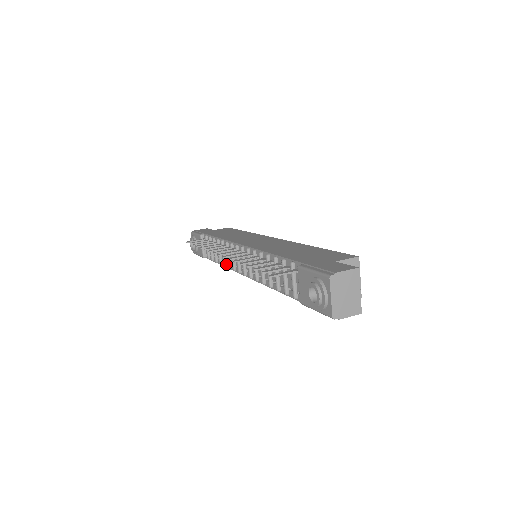
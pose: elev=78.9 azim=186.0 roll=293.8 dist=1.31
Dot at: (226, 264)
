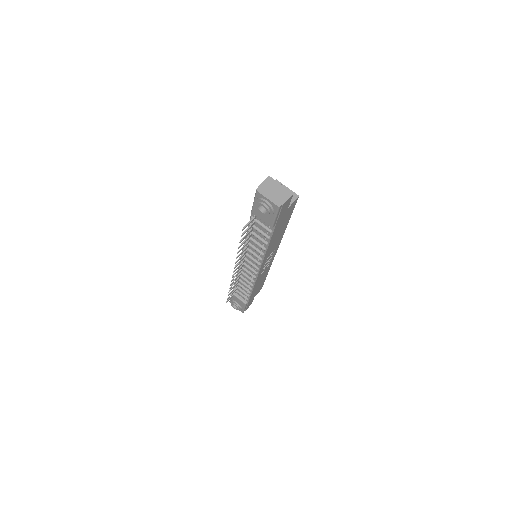
Dot at: (252, 284)
